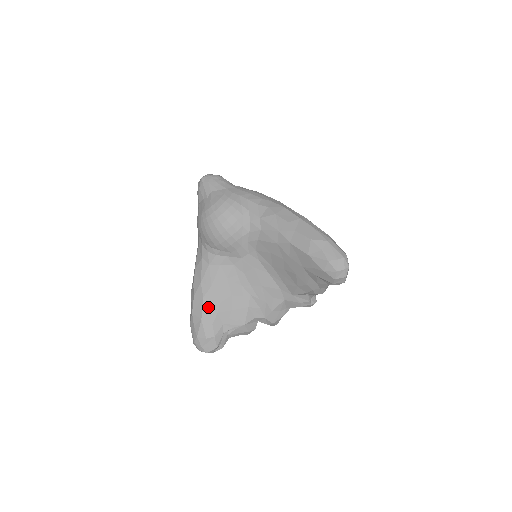
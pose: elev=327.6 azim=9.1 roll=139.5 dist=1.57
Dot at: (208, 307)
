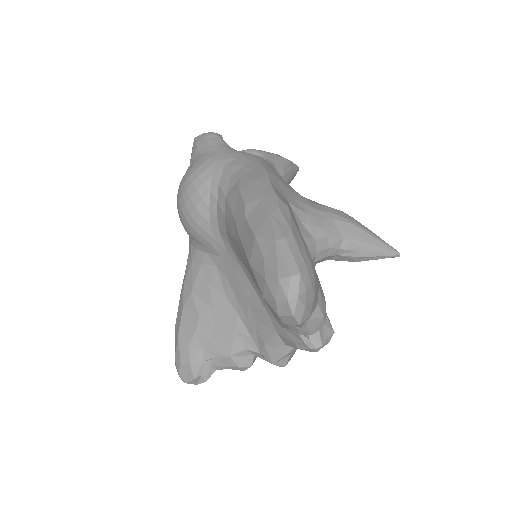
Dot at: (187, 321)
